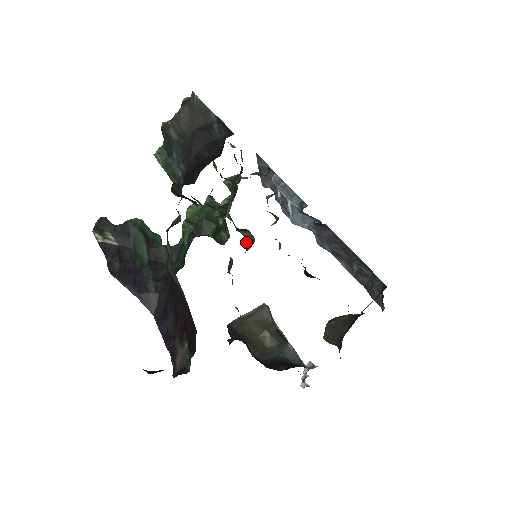
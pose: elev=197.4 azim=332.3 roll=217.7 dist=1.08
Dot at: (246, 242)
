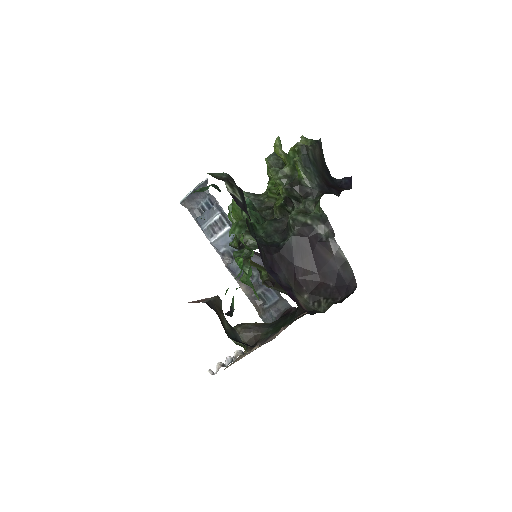
Dot at: (241, 243)
